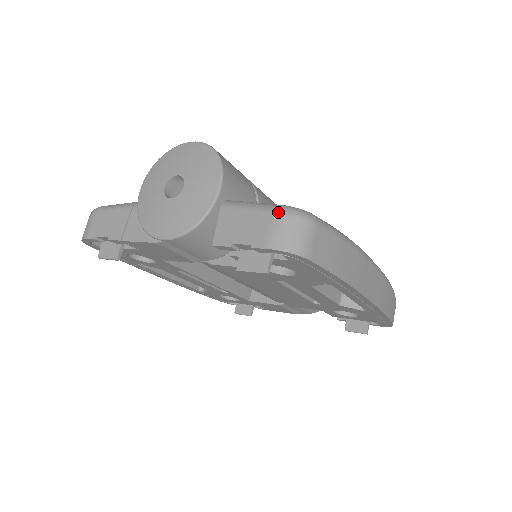
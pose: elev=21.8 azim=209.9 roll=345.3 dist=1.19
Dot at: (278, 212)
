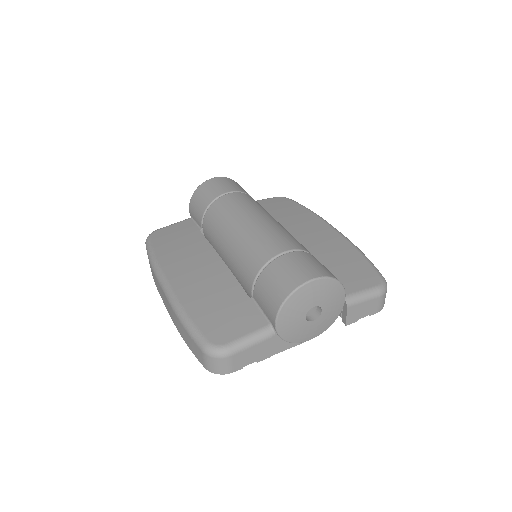
Dot at: (382, 295)
